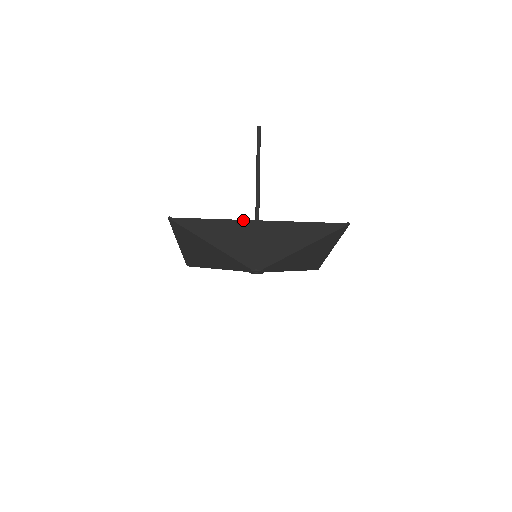
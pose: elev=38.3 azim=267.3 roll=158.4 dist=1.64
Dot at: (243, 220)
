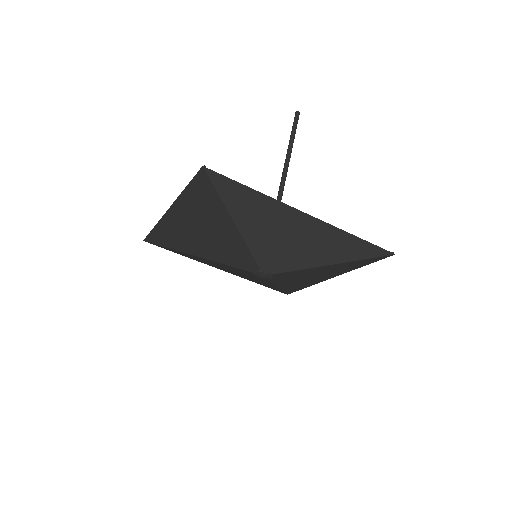
Dot at: (290, 206)
